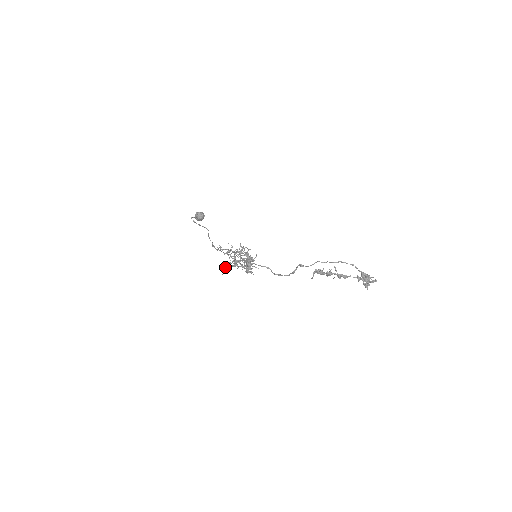
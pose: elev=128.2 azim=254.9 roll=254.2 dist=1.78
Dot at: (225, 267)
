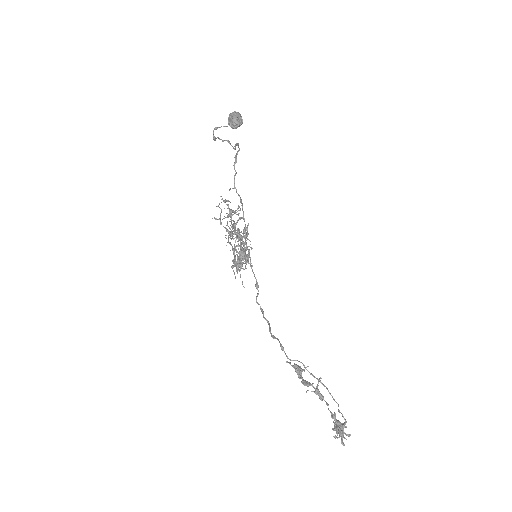
Dot at: occluded
